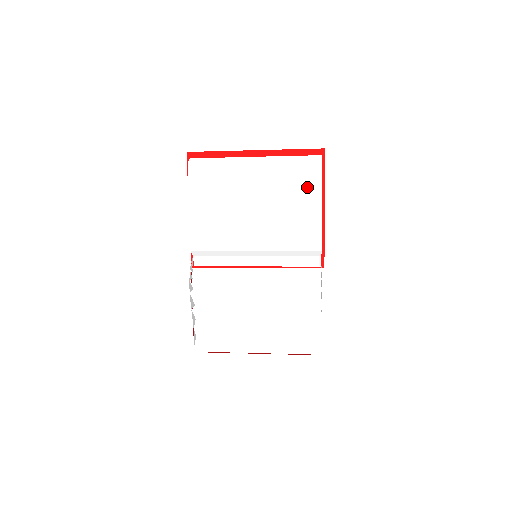
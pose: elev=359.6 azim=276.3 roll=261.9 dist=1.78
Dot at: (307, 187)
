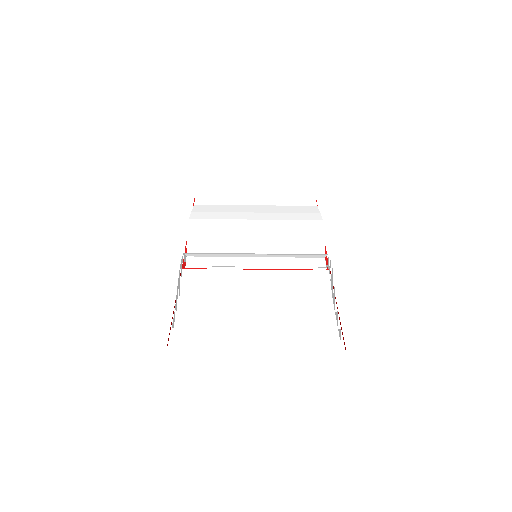
Dot at: (305, 208)
